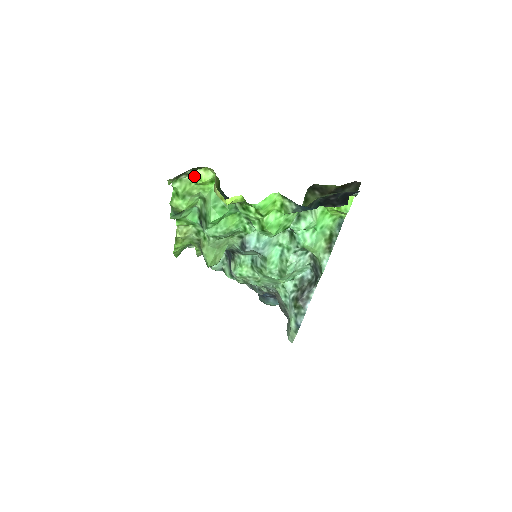
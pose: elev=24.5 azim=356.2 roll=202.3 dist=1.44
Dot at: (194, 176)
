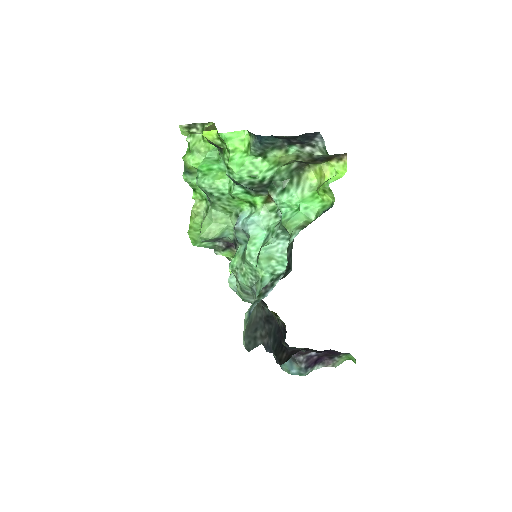
Dot at: occluded
